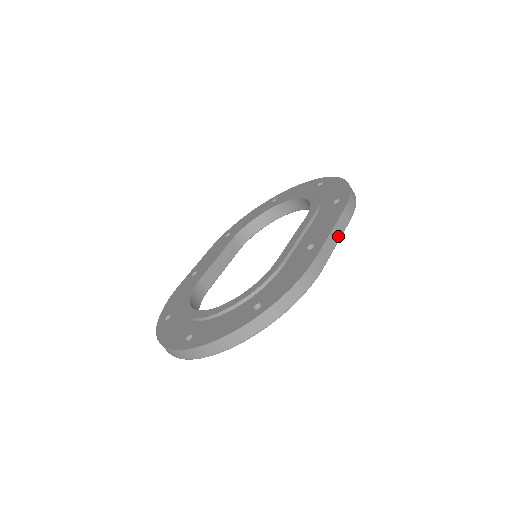
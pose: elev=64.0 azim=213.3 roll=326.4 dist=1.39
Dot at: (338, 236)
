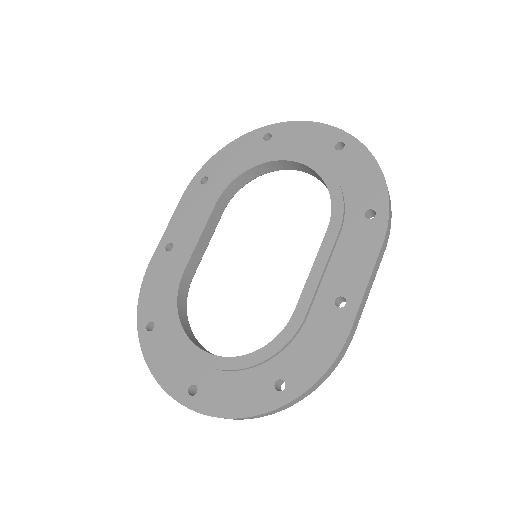
Dot at: (372, 284)
